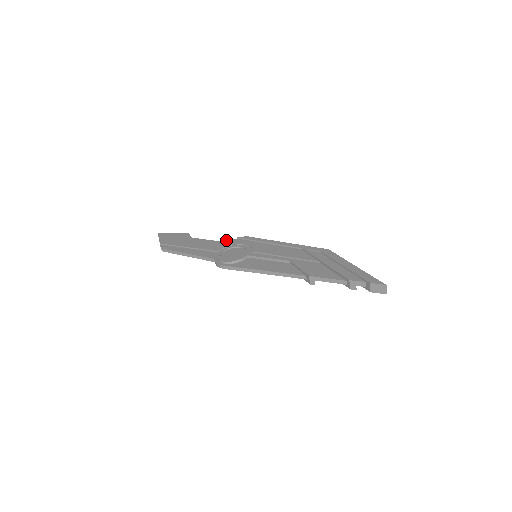
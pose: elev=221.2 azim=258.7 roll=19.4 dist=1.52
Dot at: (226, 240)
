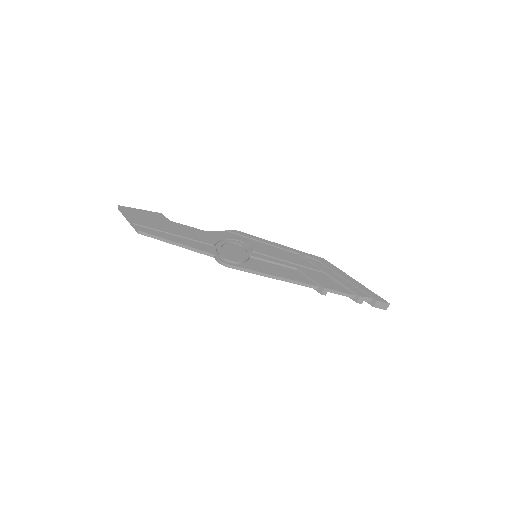
Dot at: (214, 231)
